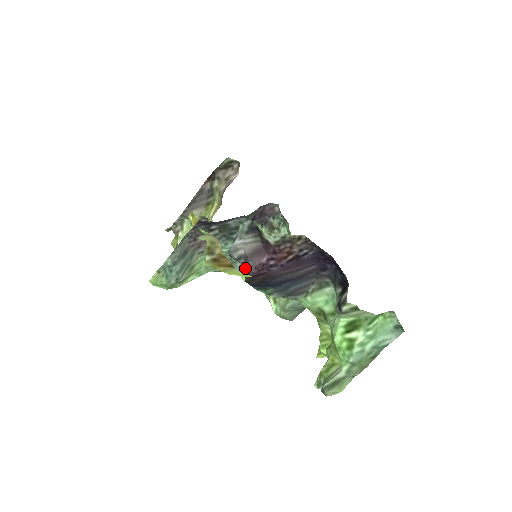
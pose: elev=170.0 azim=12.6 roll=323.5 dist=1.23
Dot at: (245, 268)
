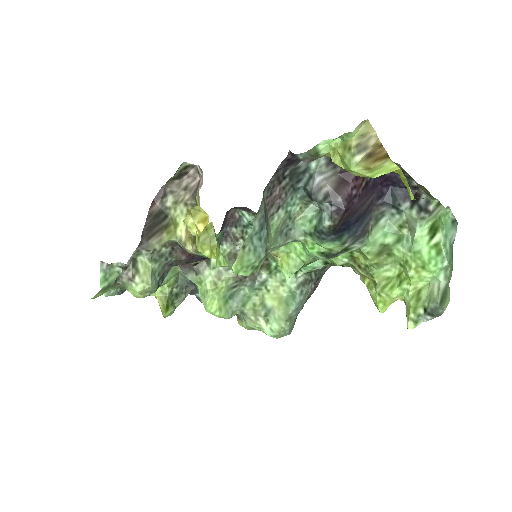
Dot at: (335, 206)
